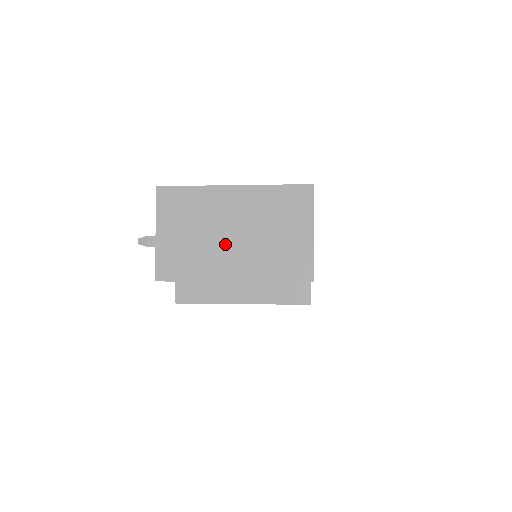
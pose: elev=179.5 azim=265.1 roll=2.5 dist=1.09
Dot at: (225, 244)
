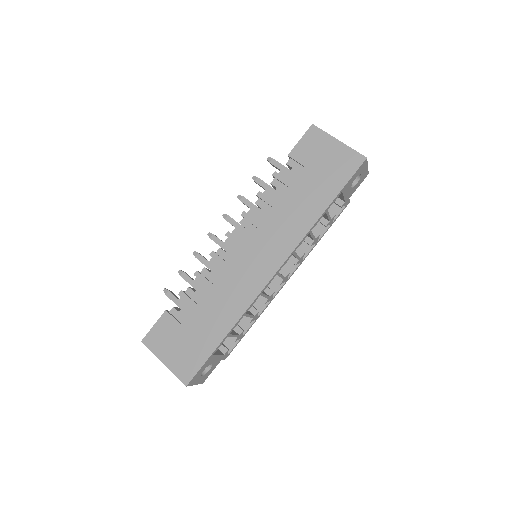
Dot at: occluded
